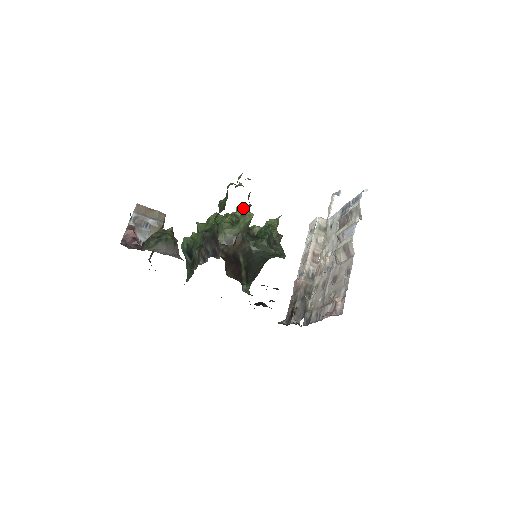
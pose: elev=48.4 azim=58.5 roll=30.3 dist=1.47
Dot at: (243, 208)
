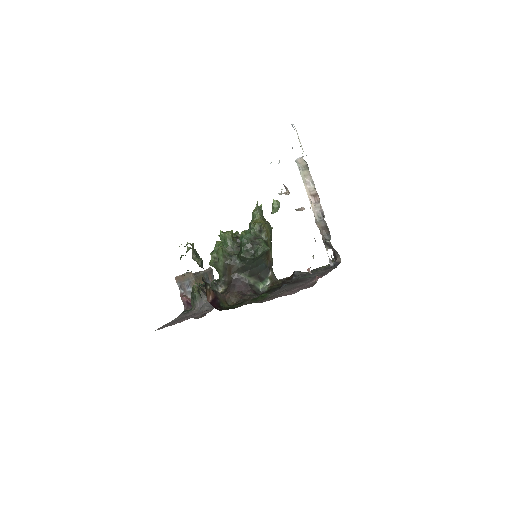
Dot at: (221, 235)
